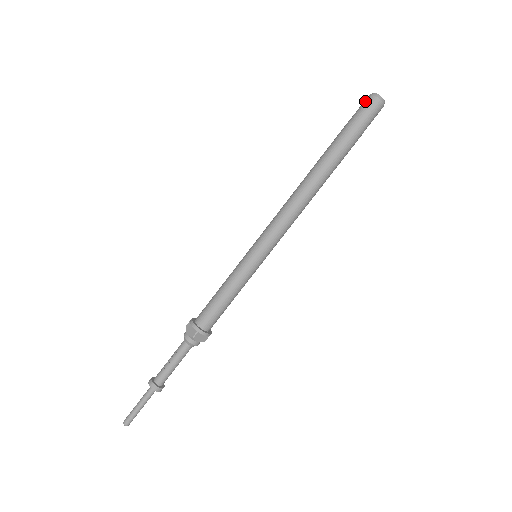
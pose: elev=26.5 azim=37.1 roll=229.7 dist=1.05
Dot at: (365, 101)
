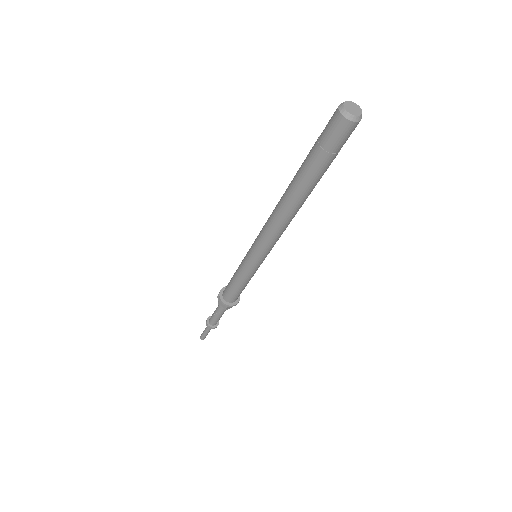
Dot at: (333, 120)
